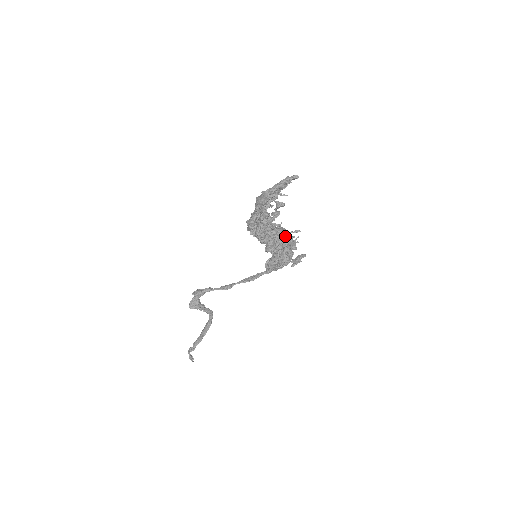
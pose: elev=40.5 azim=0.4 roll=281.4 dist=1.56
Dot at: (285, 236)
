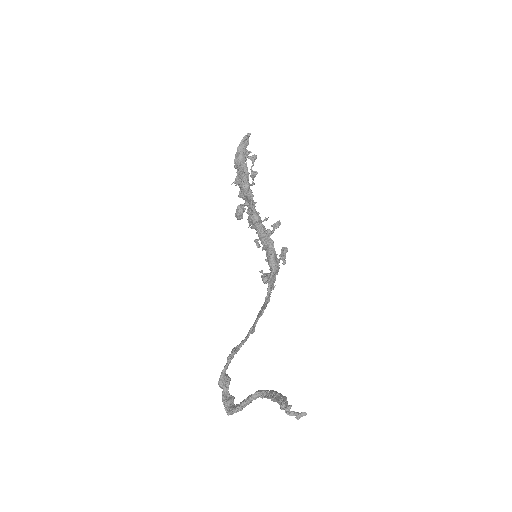
Dot at: occluded
